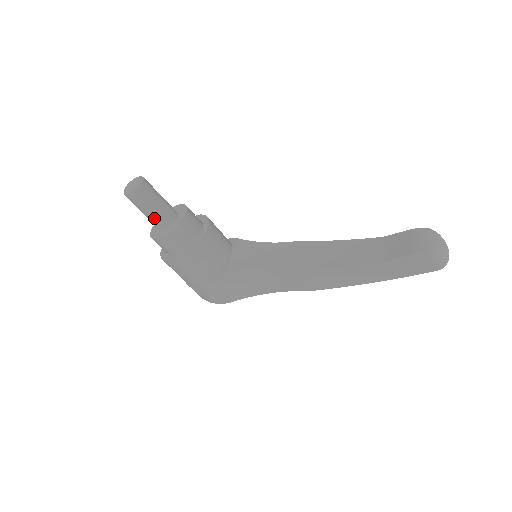
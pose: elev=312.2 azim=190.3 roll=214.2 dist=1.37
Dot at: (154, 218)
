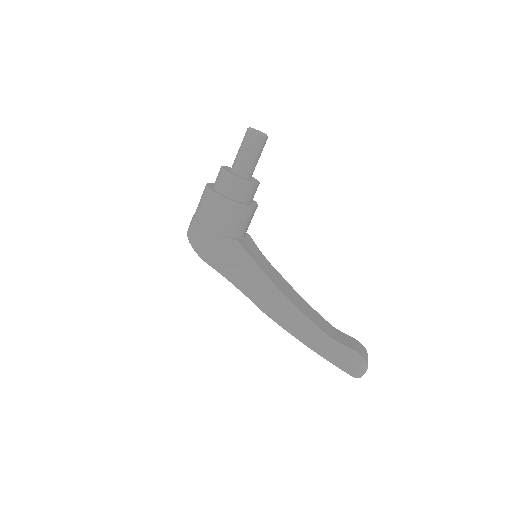
Dot at: (244, 161)
